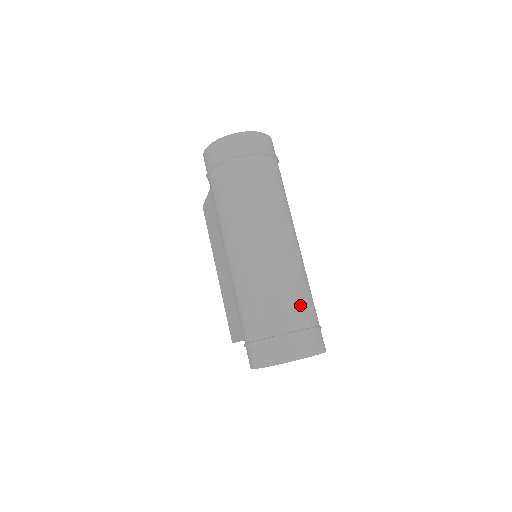
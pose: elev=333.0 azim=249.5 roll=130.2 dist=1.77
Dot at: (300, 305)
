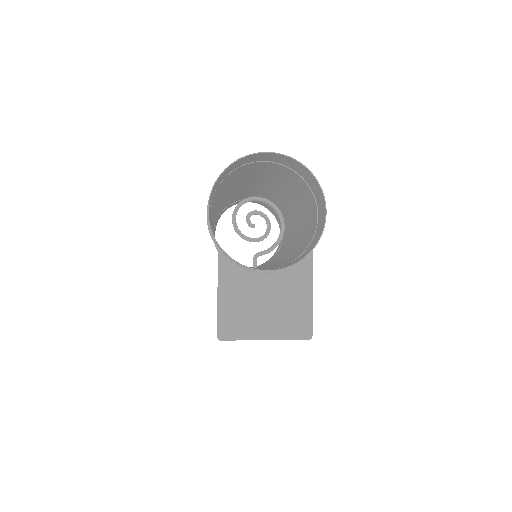
Dot at: (276, 171)
